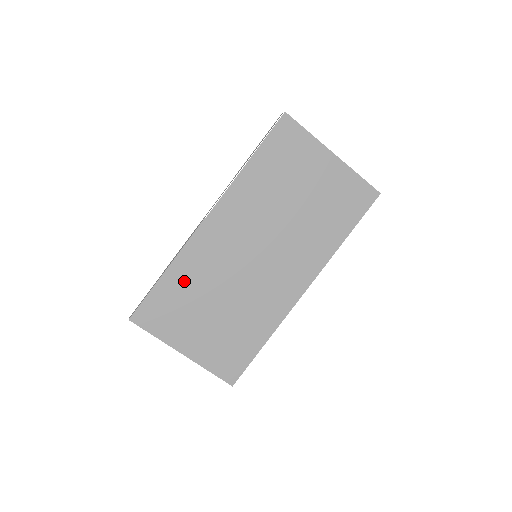
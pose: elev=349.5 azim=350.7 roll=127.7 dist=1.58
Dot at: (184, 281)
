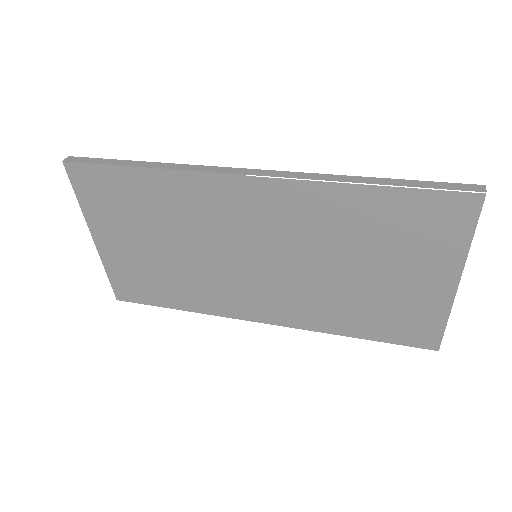
Dot at: (157, 196)
